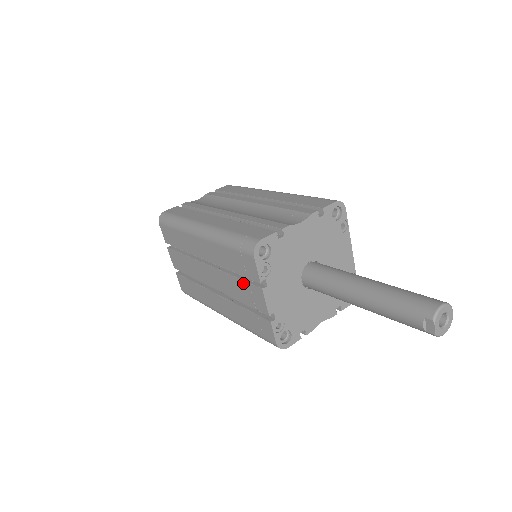
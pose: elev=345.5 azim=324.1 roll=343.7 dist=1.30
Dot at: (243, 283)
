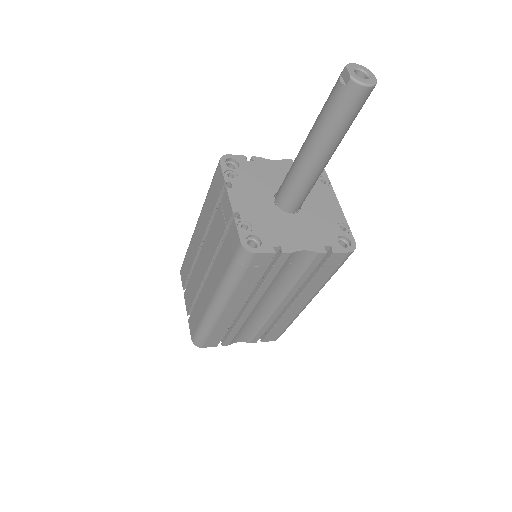
Dot at: (218, 211)
